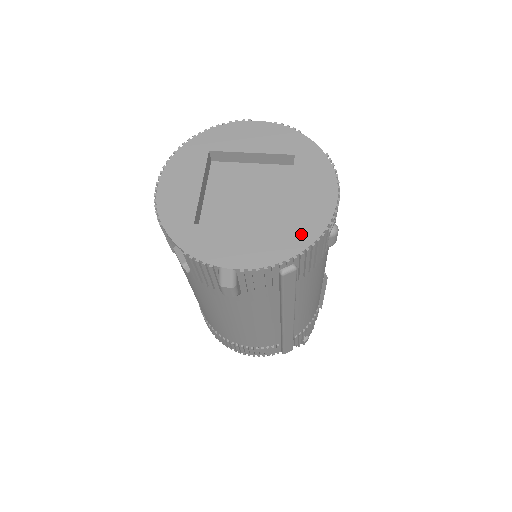
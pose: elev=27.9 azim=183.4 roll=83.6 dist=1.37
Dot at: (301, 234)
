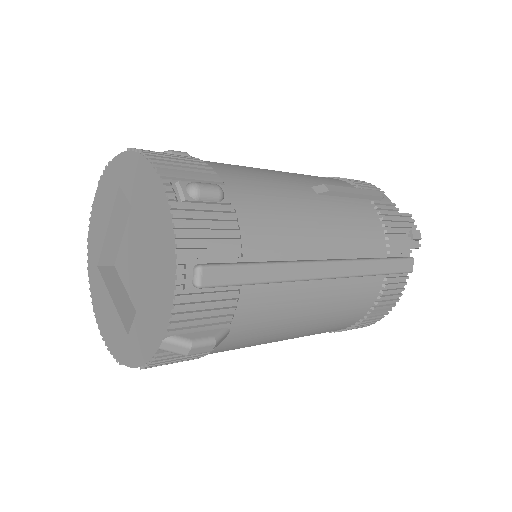
Dot at: (164, 241)
